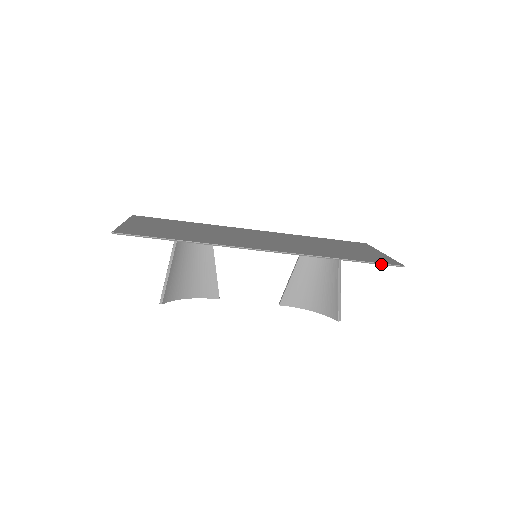
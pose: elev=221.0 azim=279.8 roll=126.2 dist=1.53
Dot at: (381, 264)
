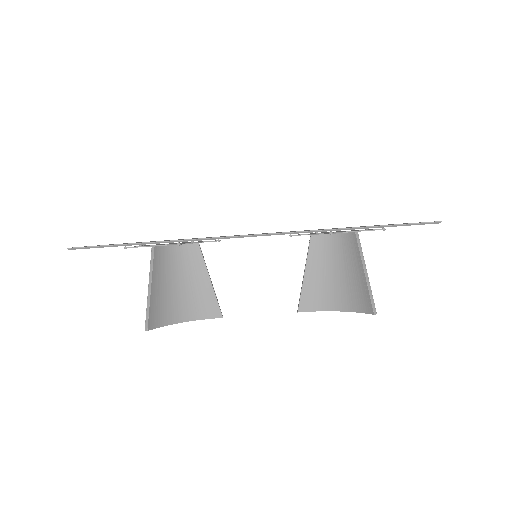
Dot at: (408, 225)
